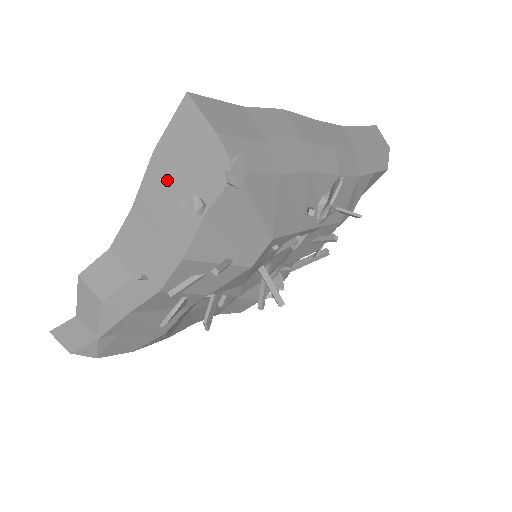
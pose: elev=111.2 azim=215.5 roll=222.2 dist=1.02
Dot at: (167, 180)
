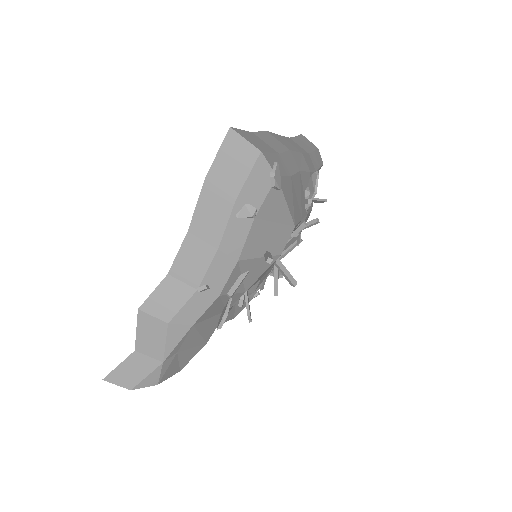
Dot at: (221, 199)
